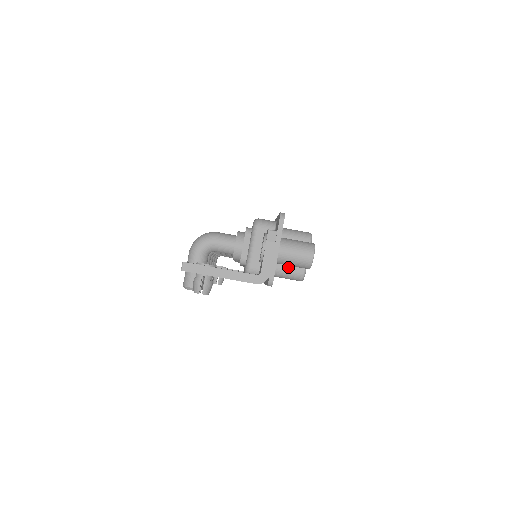
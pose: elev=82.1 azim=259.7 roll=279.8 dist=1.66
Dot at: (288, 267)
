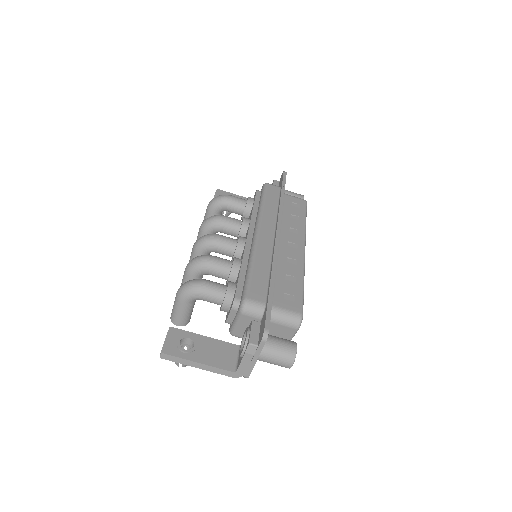
Dot at: occluded
